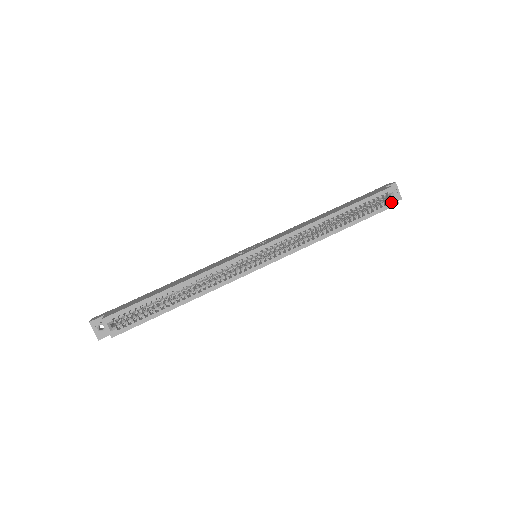
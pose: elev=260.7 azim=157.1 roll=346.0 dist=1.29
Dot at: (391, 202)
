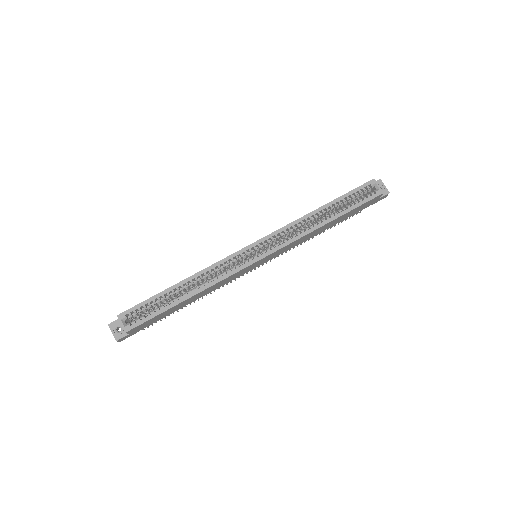
Dot at: (375, 192)
